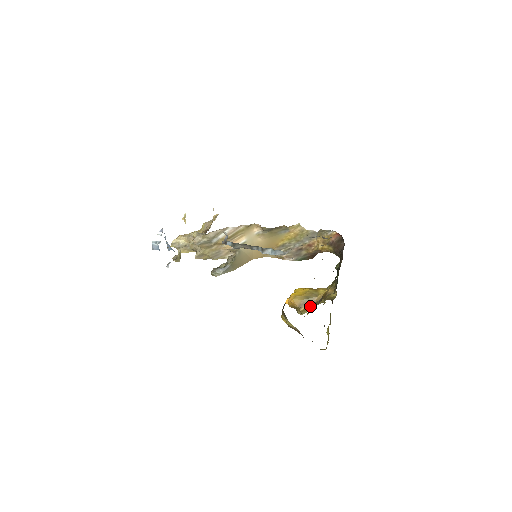
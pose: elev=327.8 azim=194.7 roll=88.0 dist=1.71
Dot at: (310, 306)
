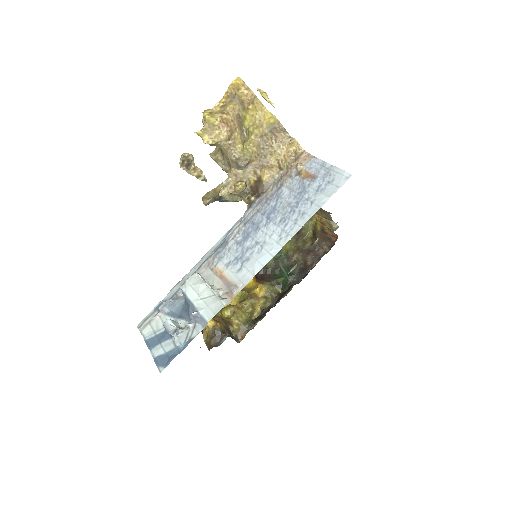
Dot at: occluded
